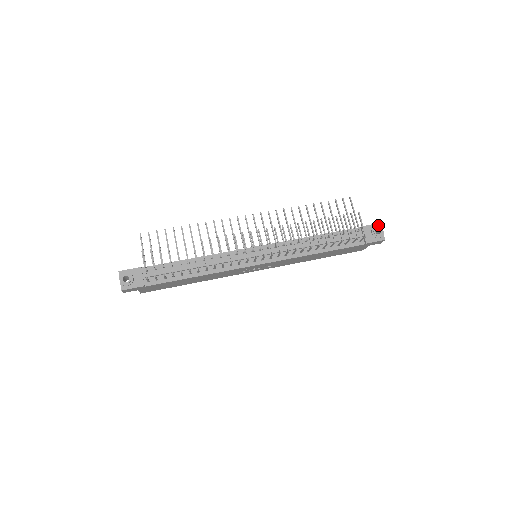
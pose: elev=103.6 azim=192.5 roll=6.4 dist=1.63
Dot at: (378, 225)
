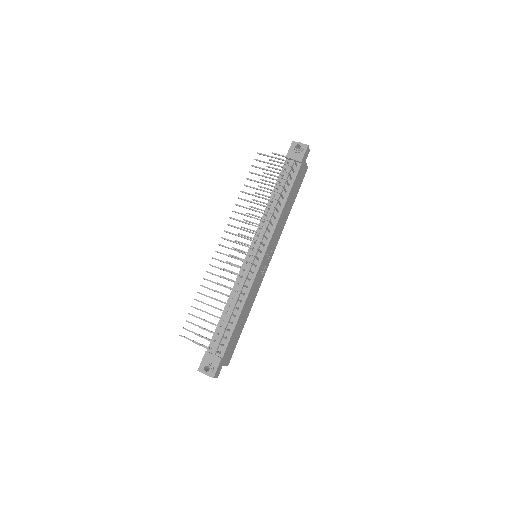
Dot at: (293, 144)
